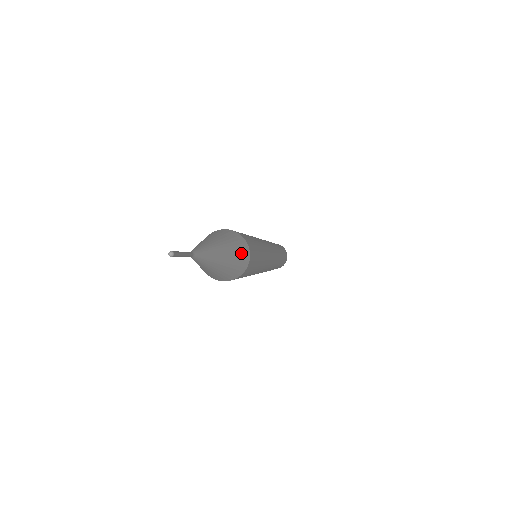
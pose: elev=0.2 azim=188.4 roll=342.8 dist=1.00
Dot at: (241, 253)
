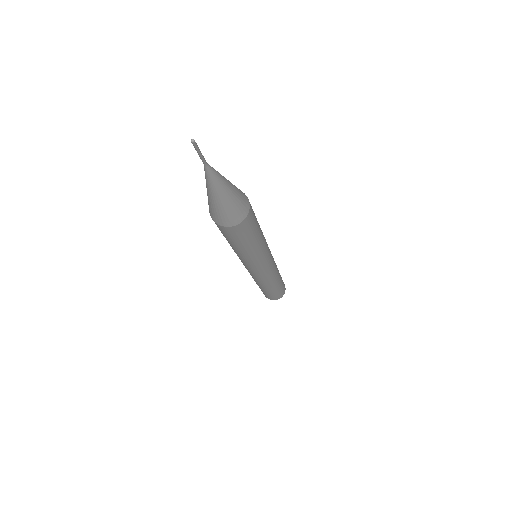
Dot at: (237, 212)
